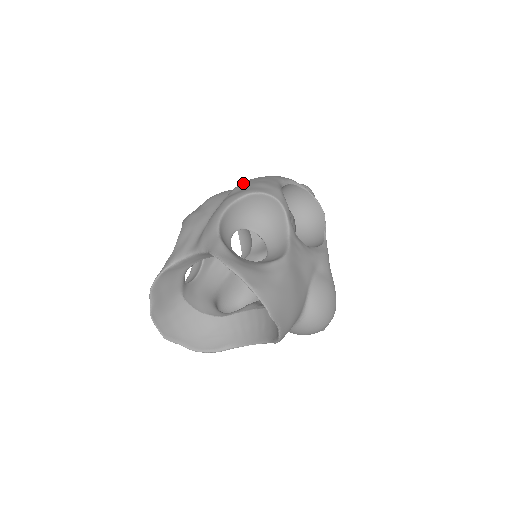
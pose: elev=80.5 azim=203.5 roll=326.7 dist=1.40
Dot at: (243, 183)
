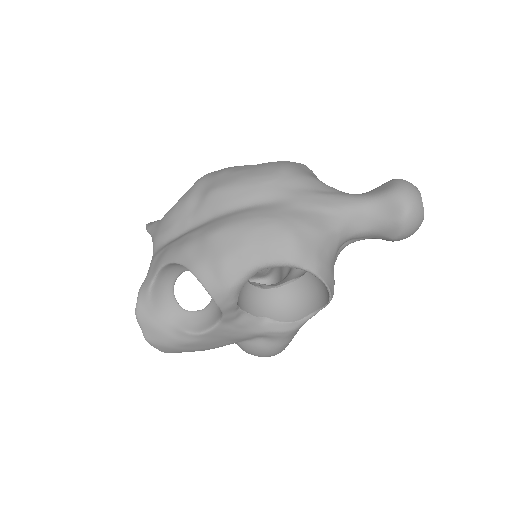
Dot at: (220, 235)
